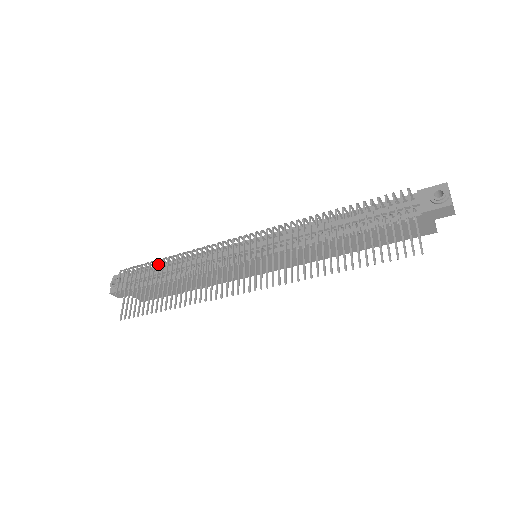
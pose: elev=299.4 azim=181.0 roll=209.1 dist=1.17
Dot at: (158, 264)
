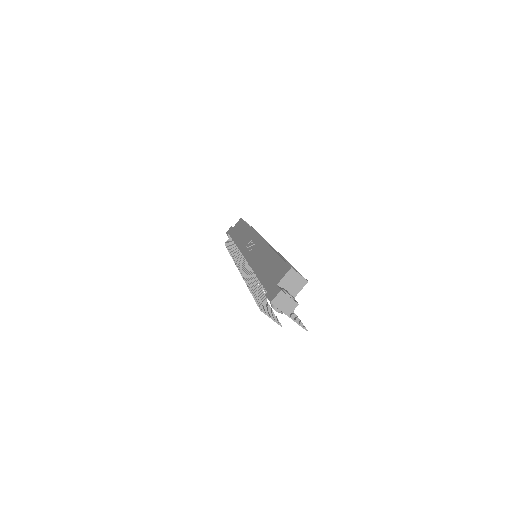
Dot at: occluded
